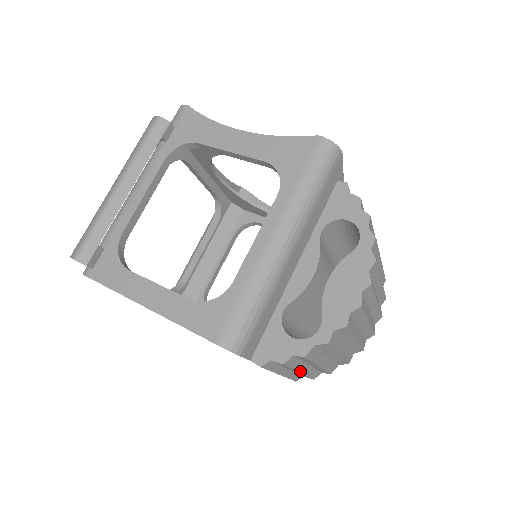
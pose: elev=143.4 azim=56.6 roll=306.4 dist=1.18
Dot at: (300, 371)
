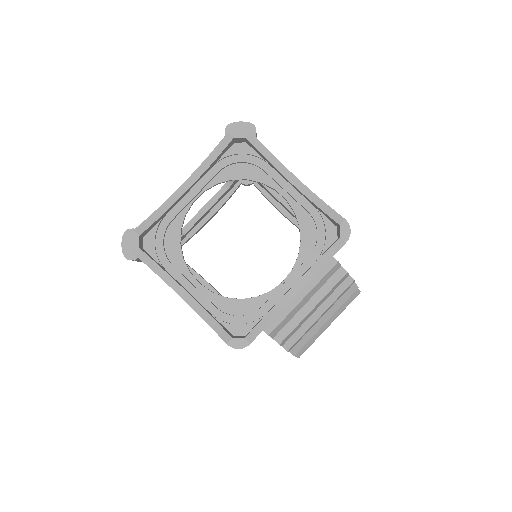
Dot at: occluded
